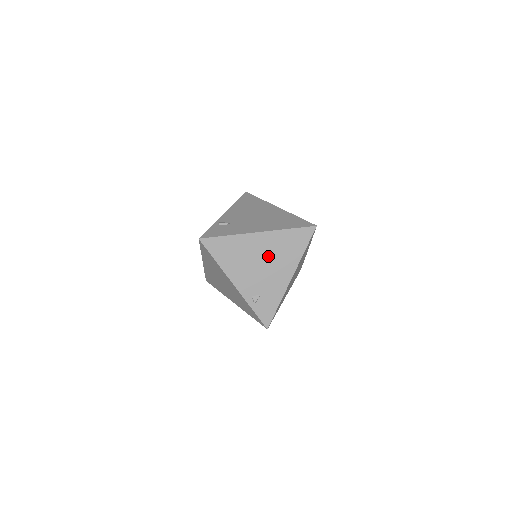
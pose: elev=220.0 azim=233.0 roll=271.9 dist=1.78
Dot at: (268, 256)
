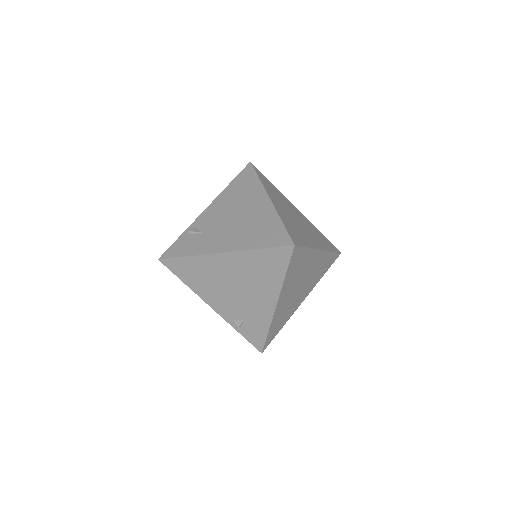
Dot at: (240, 279)
